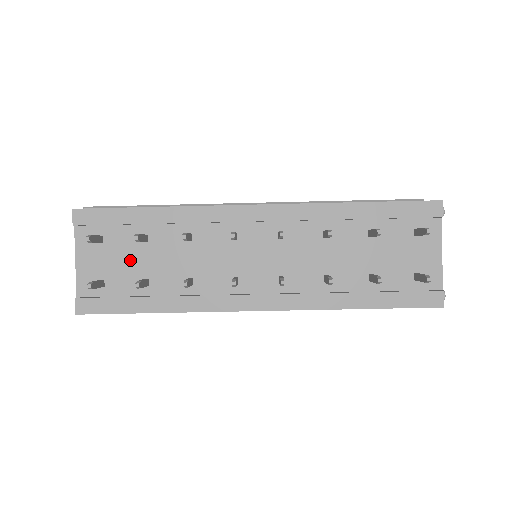
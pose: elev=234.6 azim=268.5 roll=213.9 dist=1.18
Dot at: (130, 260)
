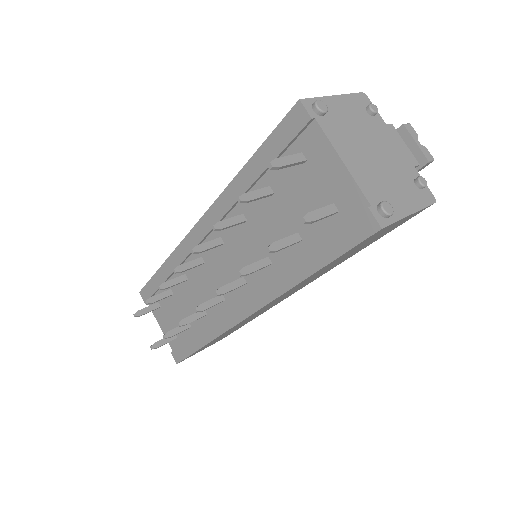
Dot at: (175, 312)
